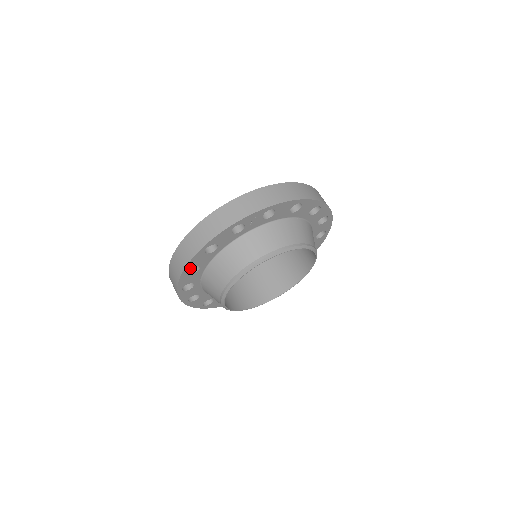
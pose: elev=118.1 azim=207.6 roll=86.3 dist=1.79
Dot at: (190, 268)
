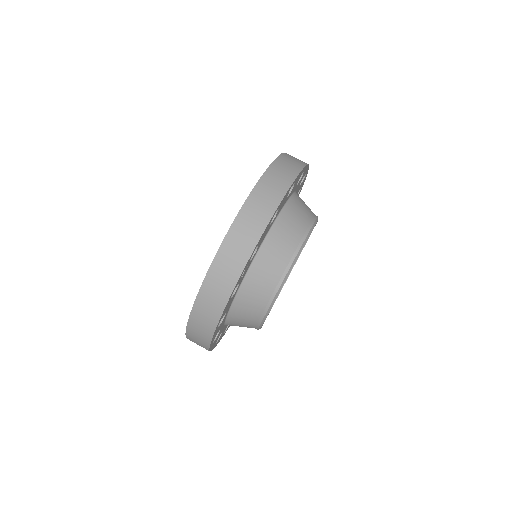
Dot at: occluded
